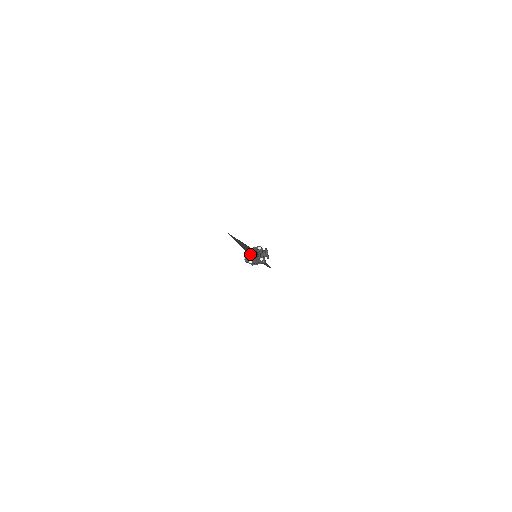
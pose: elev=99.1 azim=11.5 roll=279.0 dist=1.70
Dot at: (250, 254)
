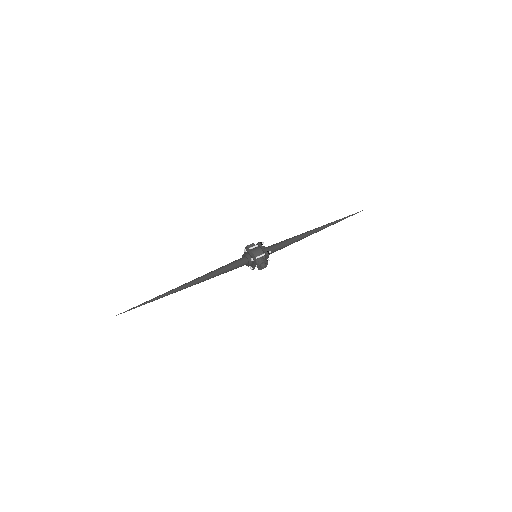
Dot at: occluded
